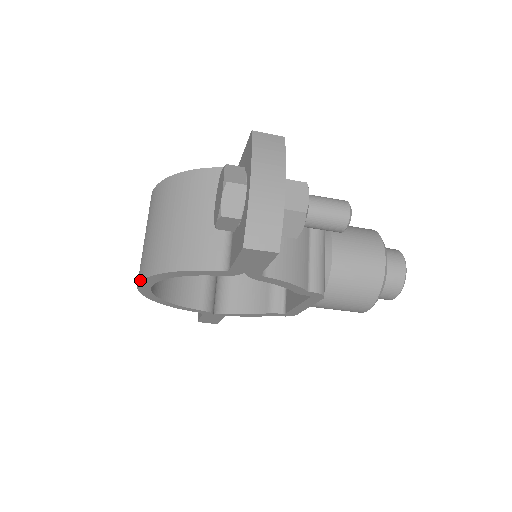
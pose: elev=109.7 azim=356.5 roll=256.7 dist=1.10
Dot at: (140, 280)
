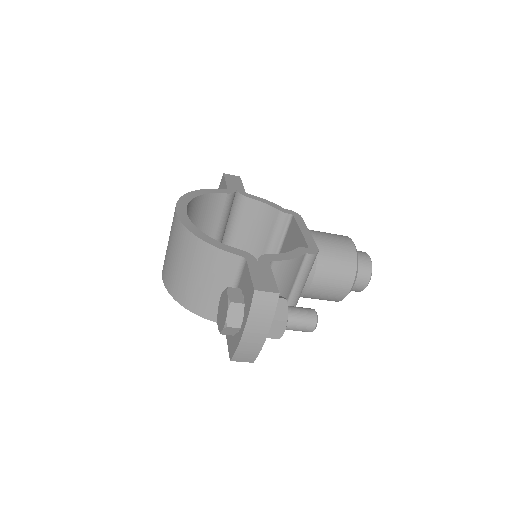
Dot at: (164, 285)
